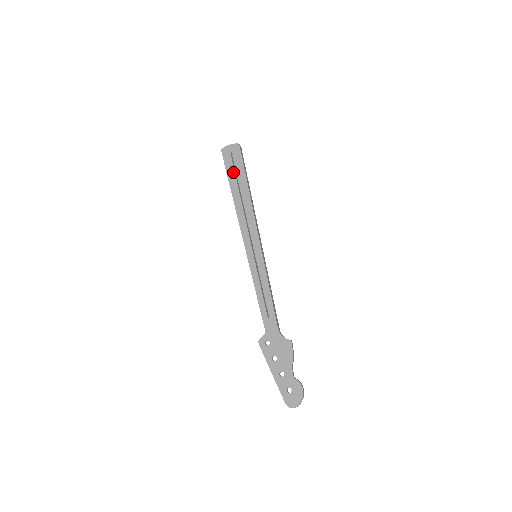
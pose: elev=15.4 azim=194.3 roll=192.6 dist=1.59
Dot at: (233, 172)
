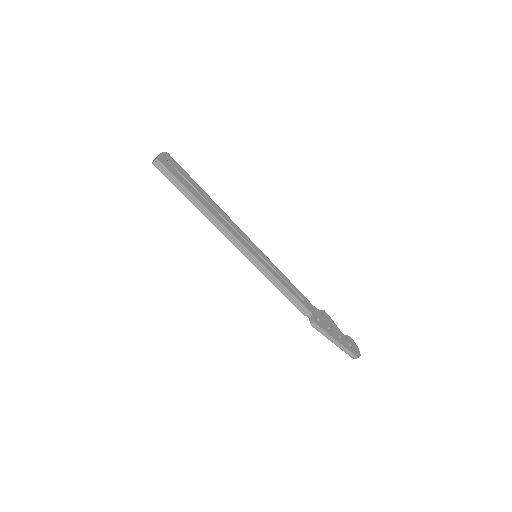
Dot at: (185, 181)
